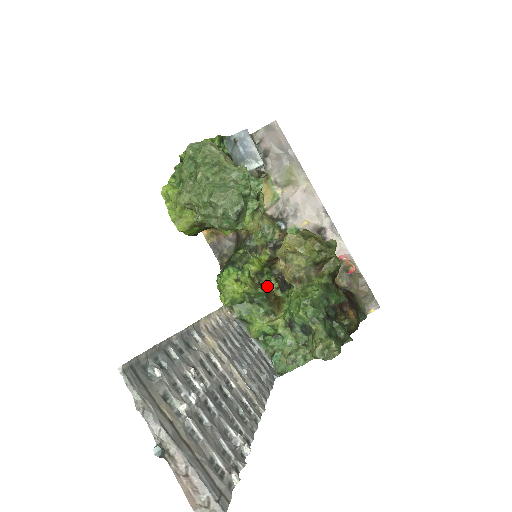
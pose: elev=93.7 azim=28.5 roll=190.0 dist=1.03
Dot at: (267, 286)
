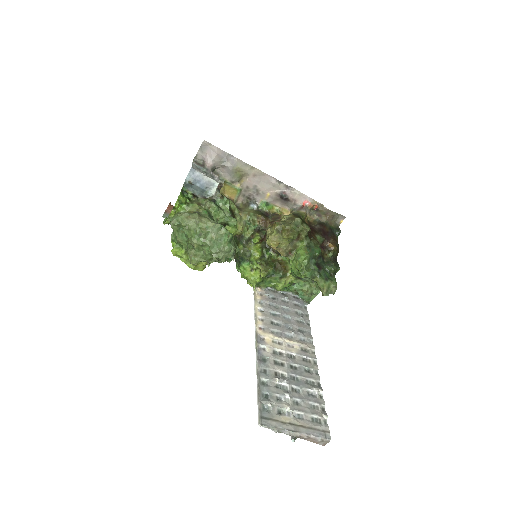
Dot at: (271, 260)
